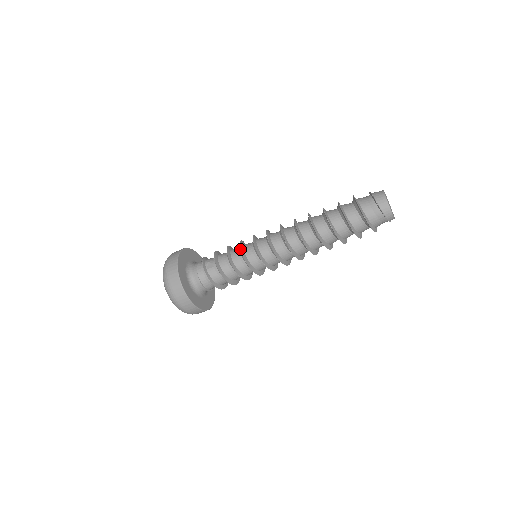
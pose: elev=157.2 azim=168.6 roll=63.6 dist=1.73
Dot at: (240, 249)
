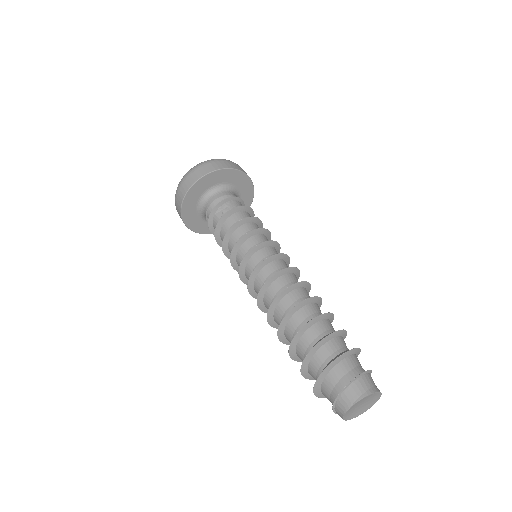
Dot at: (237, 241)
